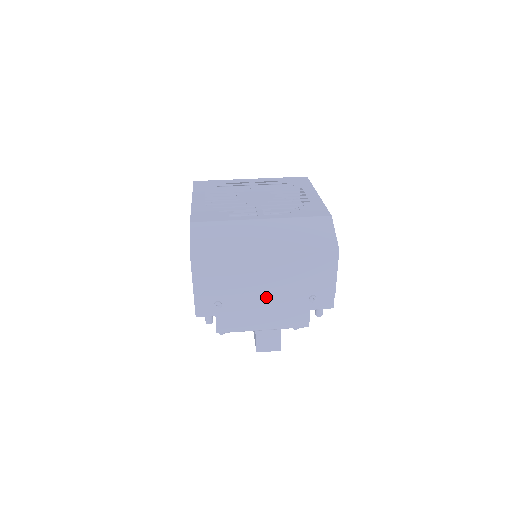
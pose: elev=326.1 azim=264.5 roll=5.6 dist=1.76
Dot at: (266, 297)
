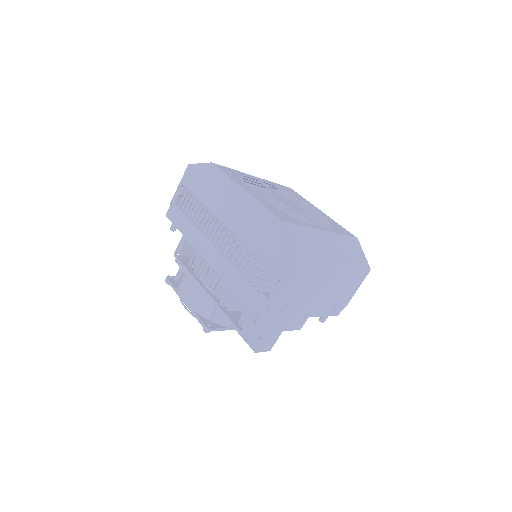
Dot at: (314, 303)
